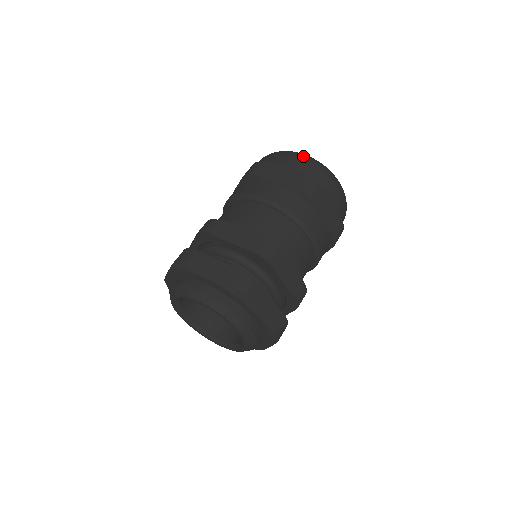
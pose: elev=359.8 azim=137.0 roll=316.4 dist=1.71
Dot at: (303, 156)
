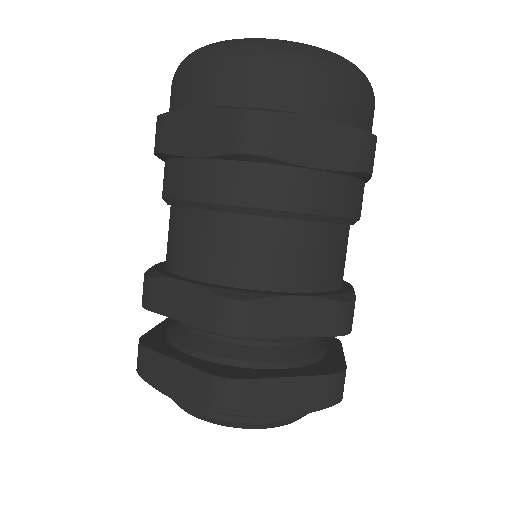
Dot at: (216, 57)
